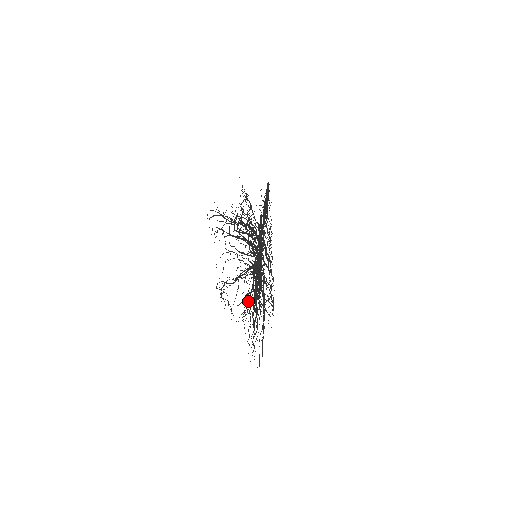
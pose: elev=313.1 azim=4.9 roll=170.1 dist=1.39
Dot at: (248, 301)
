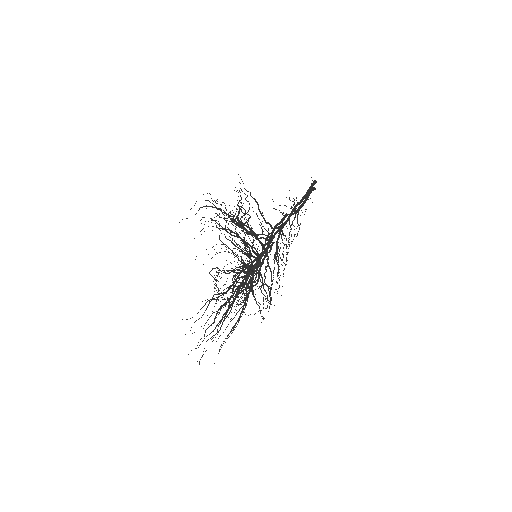
Dot at: occluded
